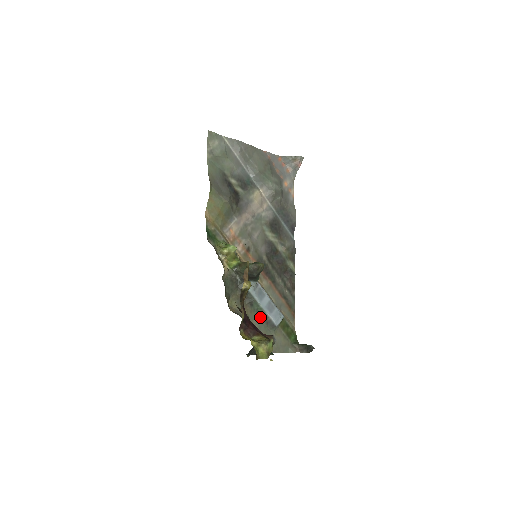
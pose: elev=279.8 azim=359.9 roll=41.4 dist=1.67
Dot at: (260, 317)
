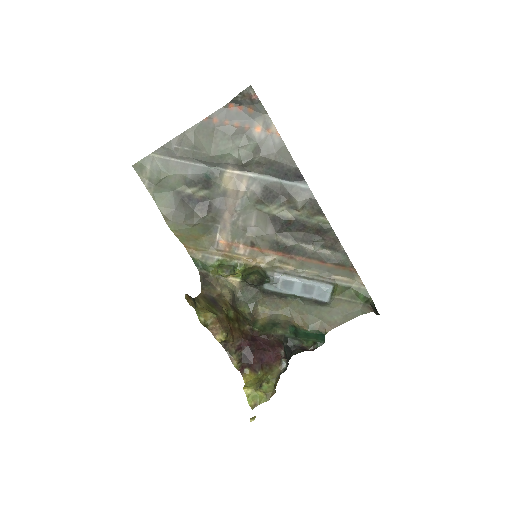
Dot at: (303, 302)
